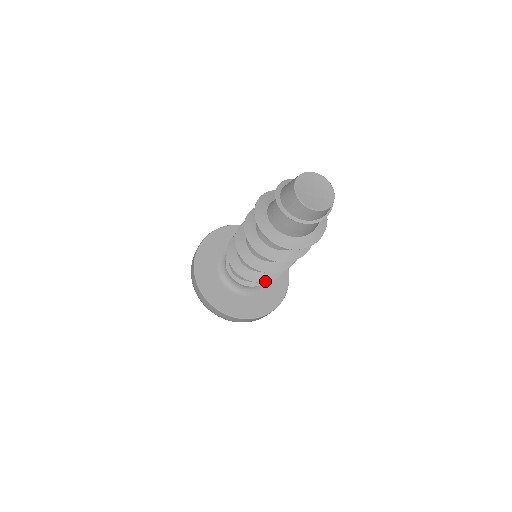
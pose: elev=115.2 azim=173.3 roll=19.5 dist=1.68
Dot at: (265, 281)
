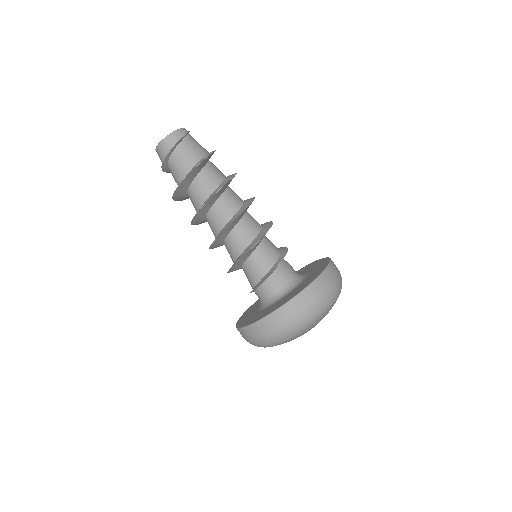
Dot at: (244, 254)
